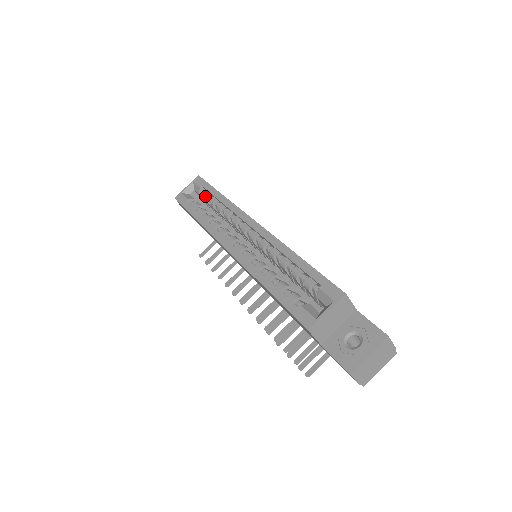
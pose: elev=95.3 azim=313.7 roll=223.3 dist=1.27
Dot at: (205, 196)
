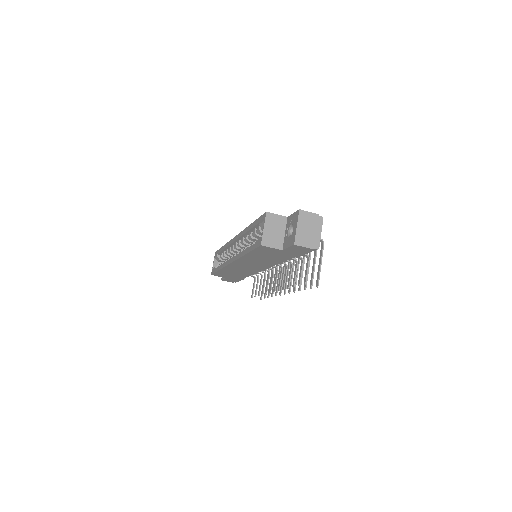
Dot at: (221, 257)
